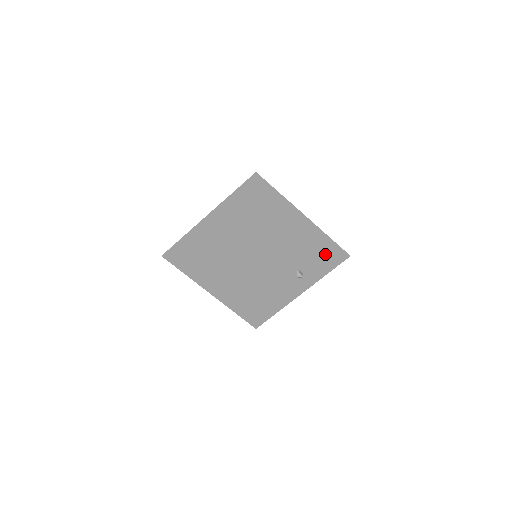
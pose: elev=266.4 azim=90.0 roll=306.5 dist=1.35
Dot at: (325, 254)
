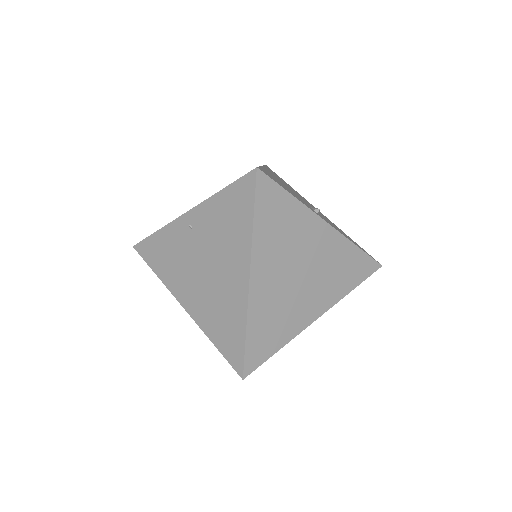
Dot at: (347, 236)
